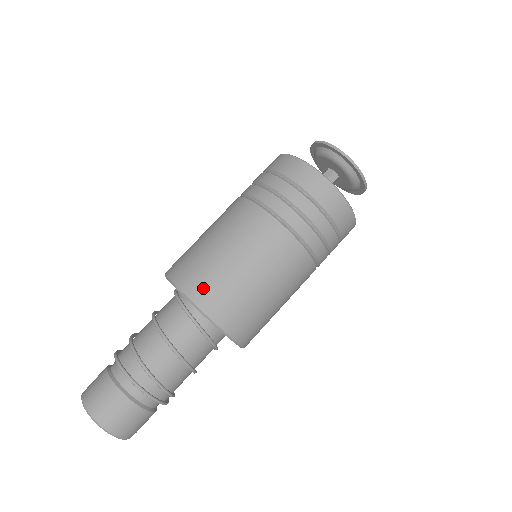
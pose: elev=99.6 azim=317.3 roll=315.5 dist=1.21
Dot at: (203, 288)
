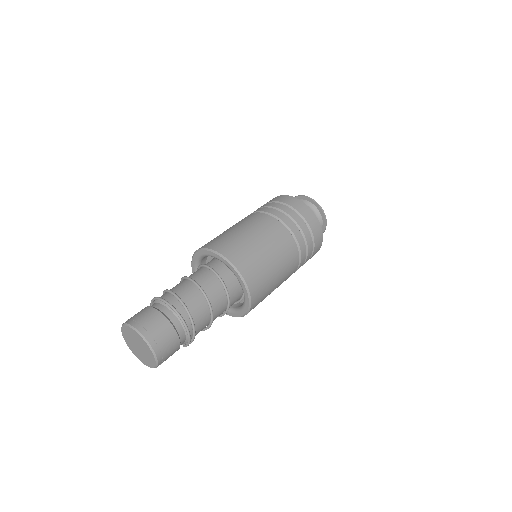
Dot at: (214, 242)
